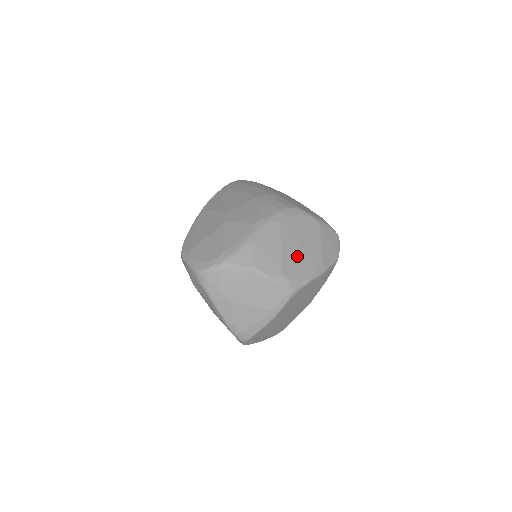
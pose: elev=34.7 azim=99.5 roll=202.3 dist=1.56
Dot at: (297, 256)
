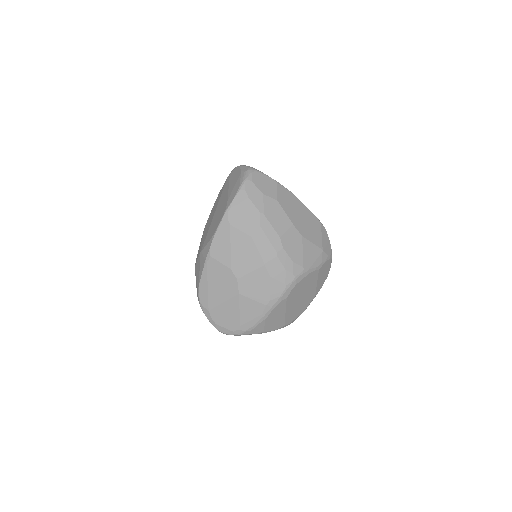
Dot at: (296, 307)
